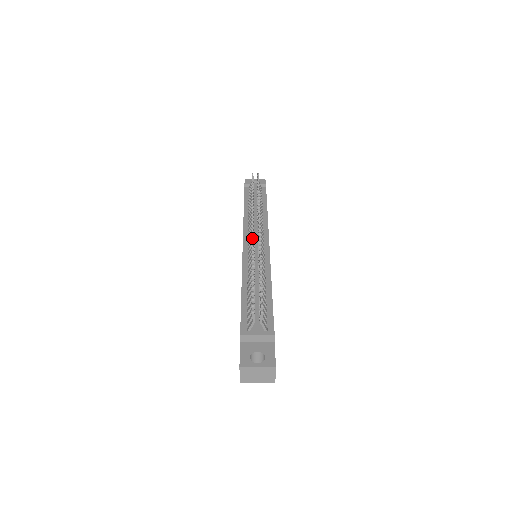
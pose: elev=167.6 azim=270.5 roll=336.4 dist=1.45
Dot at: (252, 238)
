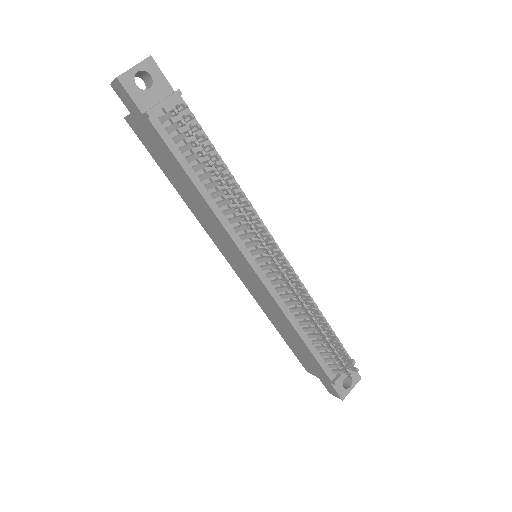
Dot at: occluded
